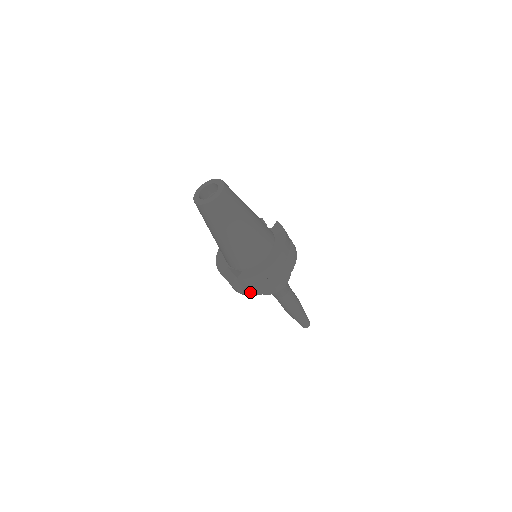
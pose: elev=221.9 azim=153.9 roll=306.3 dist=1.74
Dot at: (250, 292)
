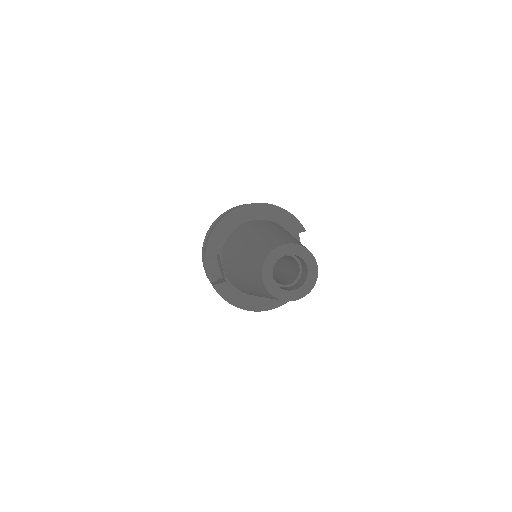
Dot at: occluded
